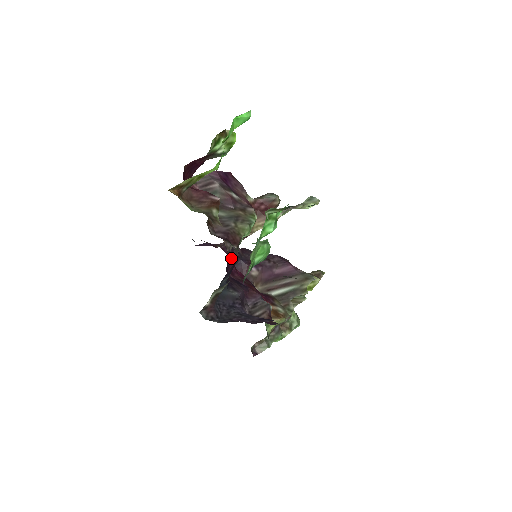
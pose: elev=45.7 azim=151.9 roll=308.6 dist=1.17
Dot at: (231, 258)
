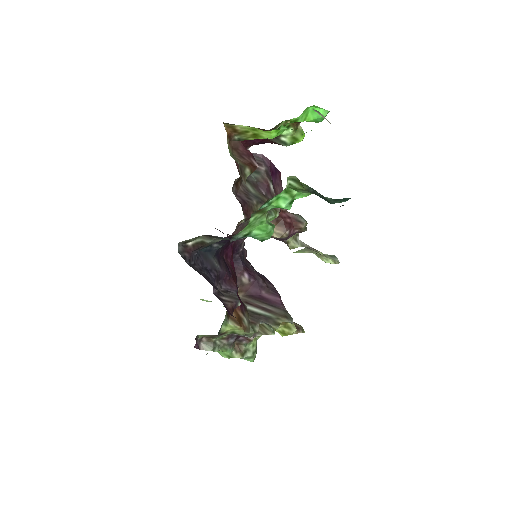
Dot at: (234, 250)
